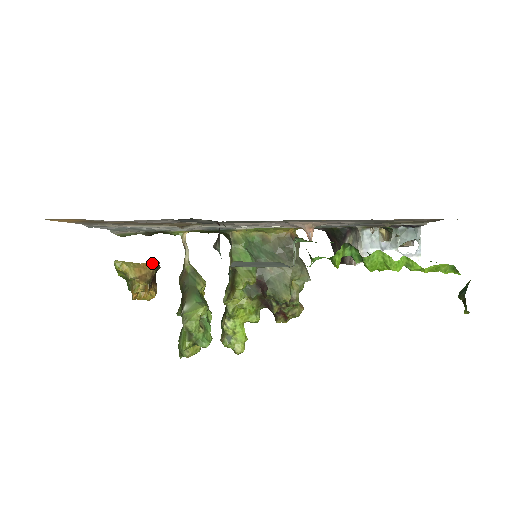
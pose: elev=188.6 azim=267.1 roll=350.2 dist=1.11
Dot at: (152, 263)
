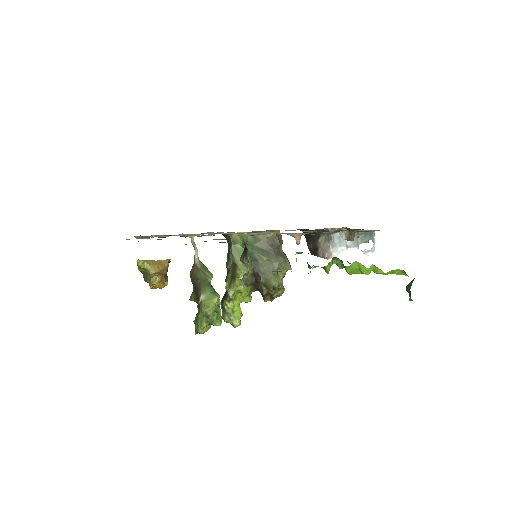
Dot at: (166, 260)
